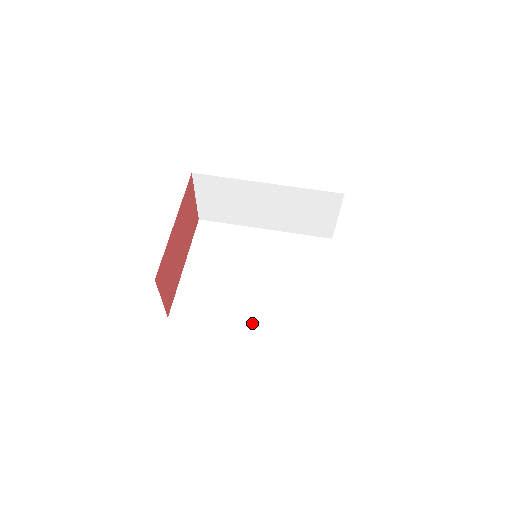
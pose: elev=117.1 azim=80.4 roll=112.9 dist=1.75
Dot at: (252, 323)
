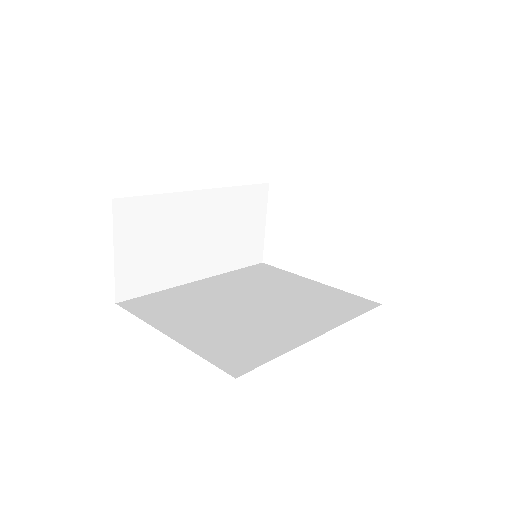
Dot at: (317, 327)
